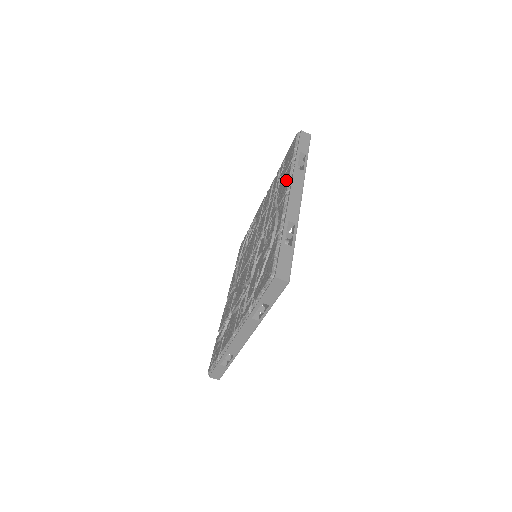
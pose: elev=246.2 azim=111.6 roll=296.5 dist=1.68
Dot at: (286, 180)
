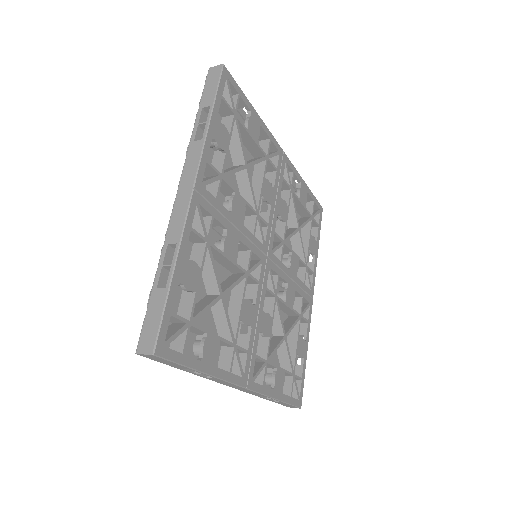
Dot at: occluded
